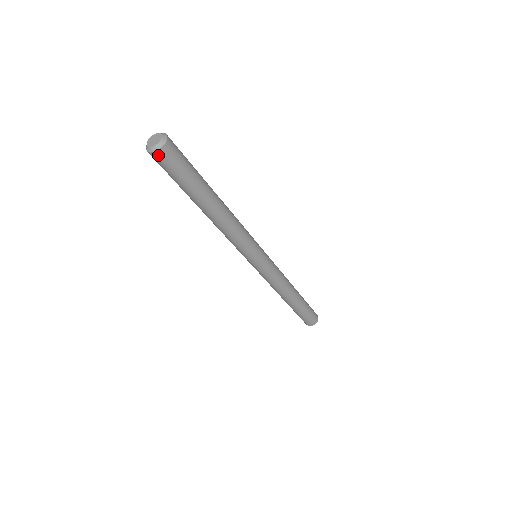
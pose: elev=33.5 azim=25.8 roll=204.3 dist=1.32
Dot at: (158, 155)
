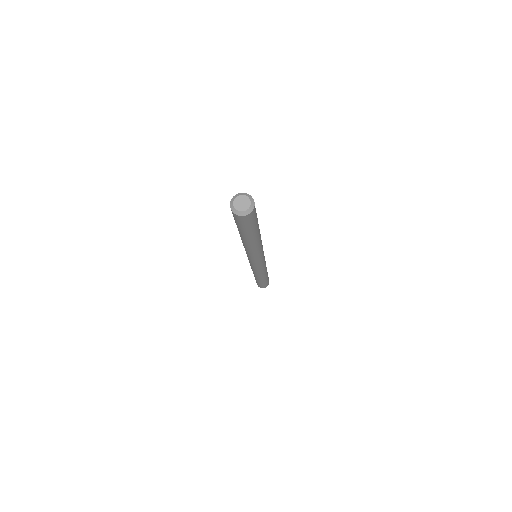
Dot at: (240, 217)
